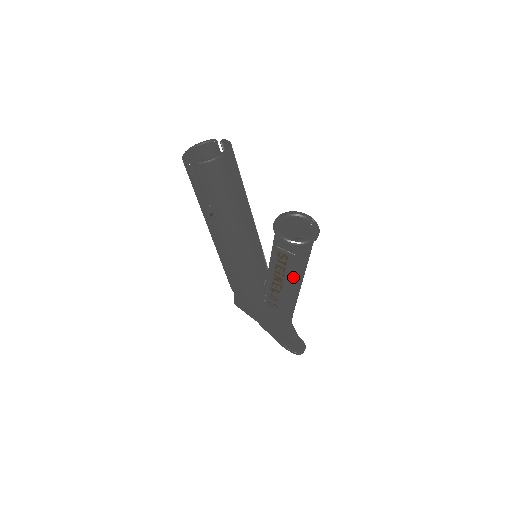
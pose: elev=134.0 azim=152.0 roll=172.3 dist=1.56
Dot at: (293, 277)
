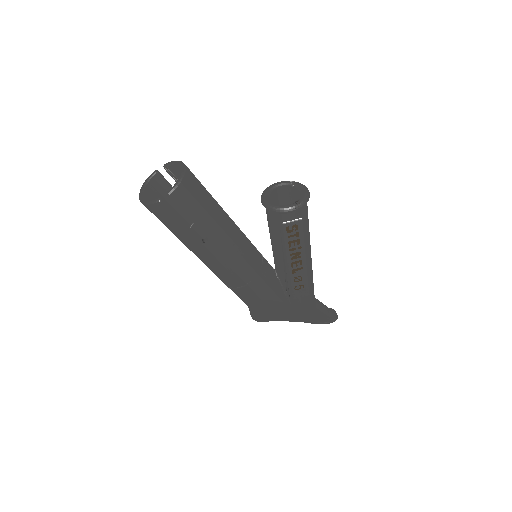
Dot at: (306, 244)
